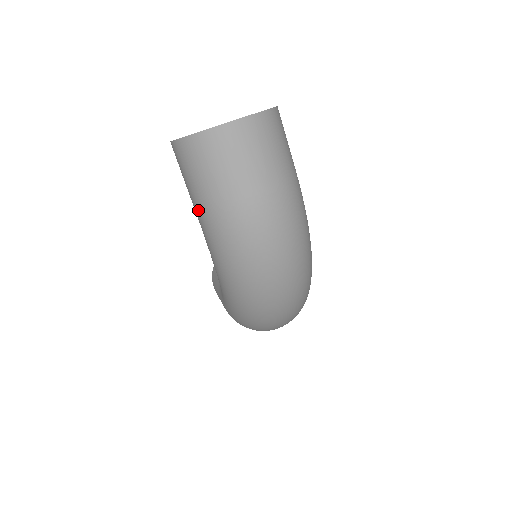
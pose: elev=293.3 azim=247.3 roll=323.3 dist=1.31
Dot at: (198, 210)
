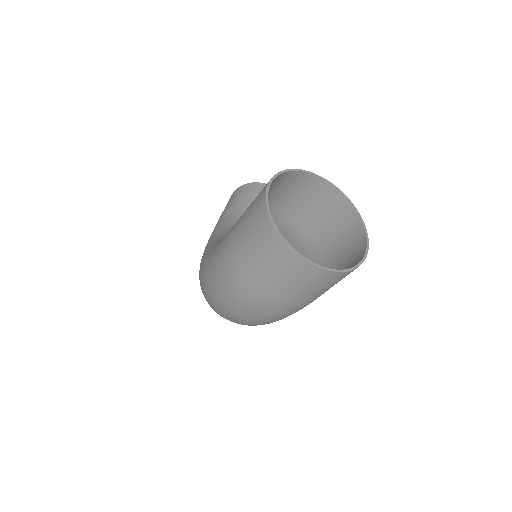
Dot at: (230, 238)
